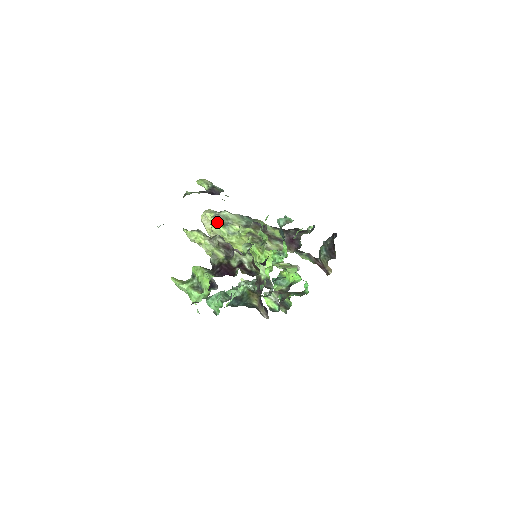
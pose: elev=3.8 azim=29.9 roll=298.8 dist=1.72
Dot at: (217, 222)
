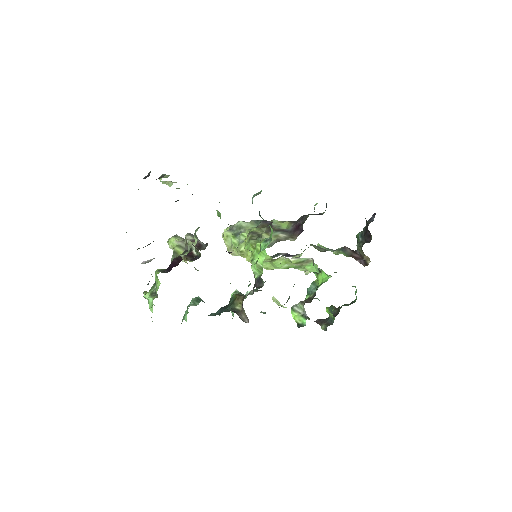
Dot at: (229, 234)
